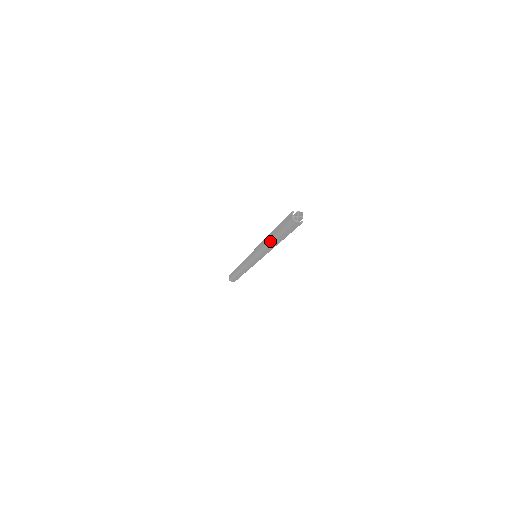
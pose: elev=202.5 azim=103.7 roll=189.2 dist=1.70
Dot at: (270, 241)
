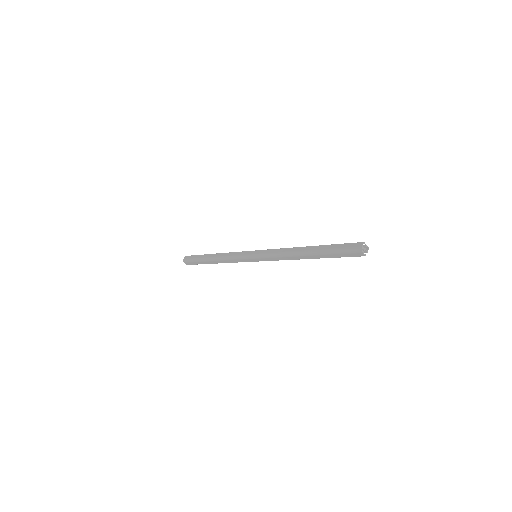
Dot at: (302, 252)
